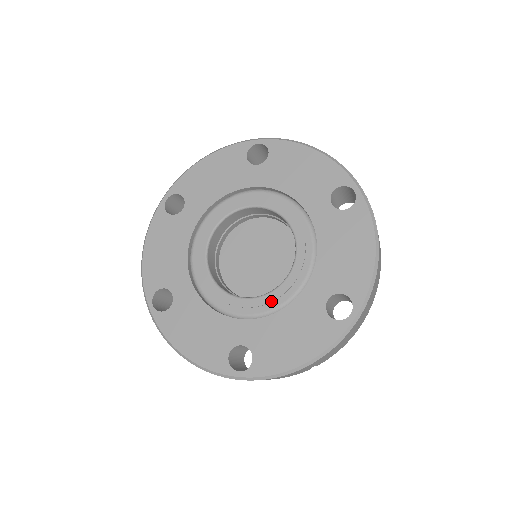
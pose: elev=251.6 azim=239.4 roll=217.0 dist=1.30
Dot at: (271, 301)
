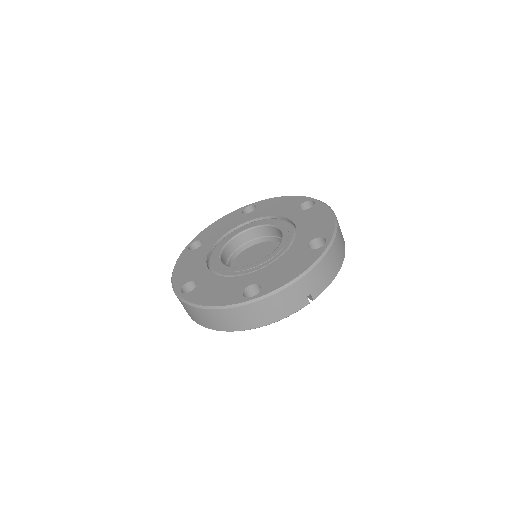
Dot at: (270, 258)
